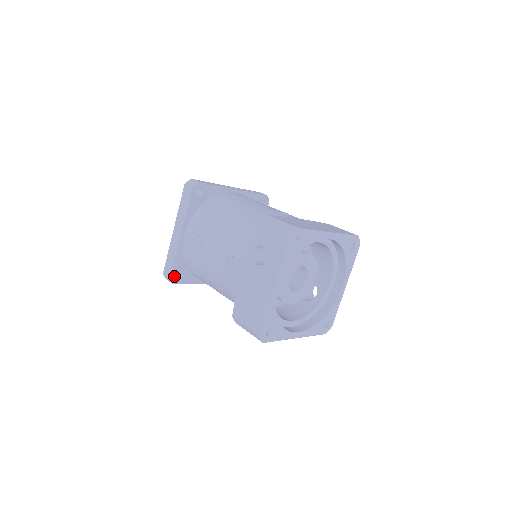
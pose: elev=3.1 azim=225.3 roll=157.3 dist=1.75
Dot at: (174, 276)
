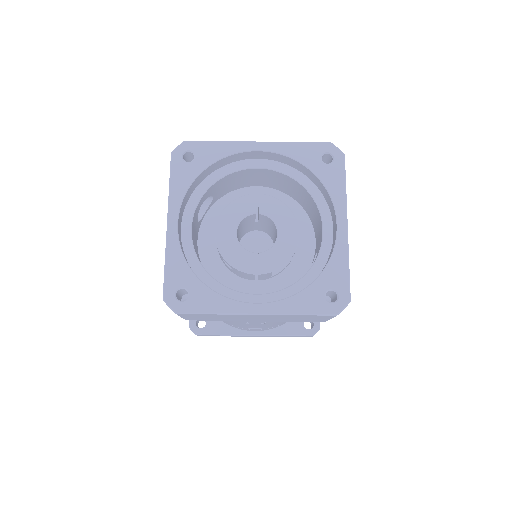
Dot at: (194, 324)
